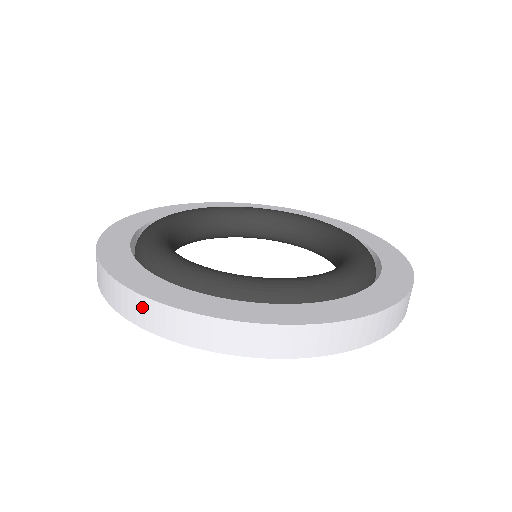
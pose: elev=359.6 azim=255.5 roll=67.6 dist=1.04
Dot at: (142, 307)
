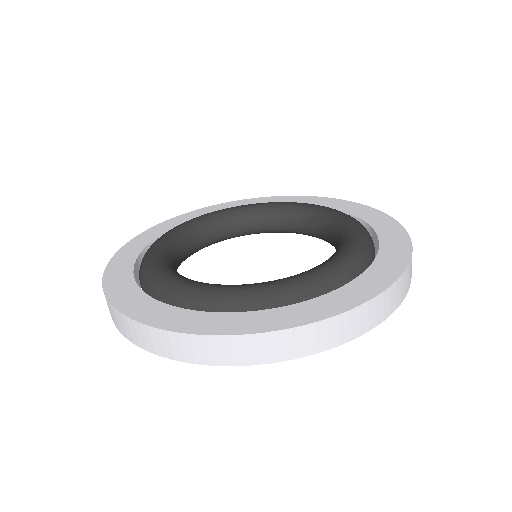
Dot at: (107, 304)
